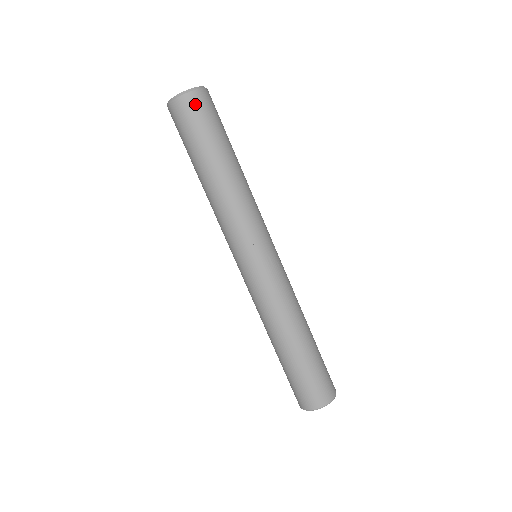
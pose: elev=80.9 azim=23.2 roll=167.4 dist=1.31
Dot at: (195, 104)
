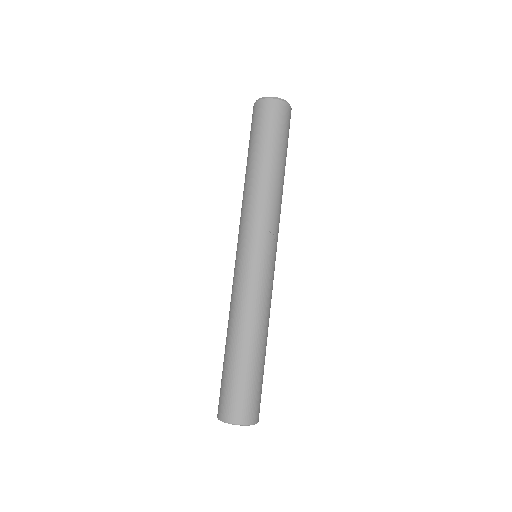
Dot at: (285, 113)
